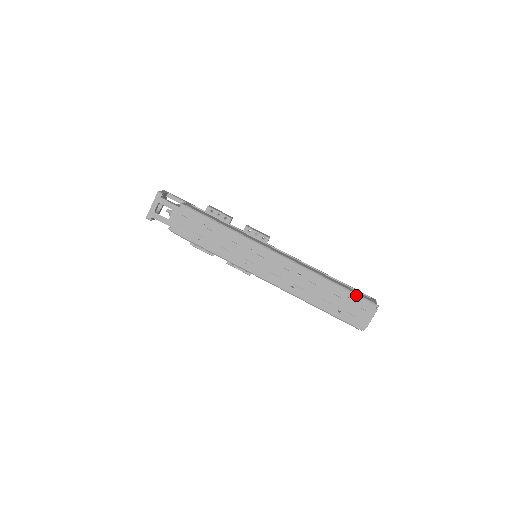
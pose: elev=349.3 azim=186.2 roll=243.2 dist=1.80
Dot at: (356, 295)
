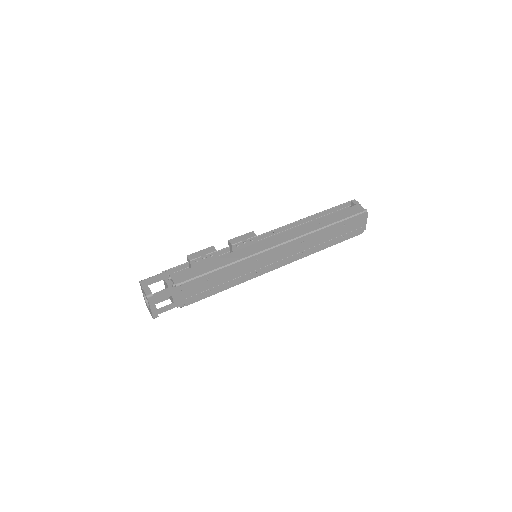
Dot at: (350, 218)
